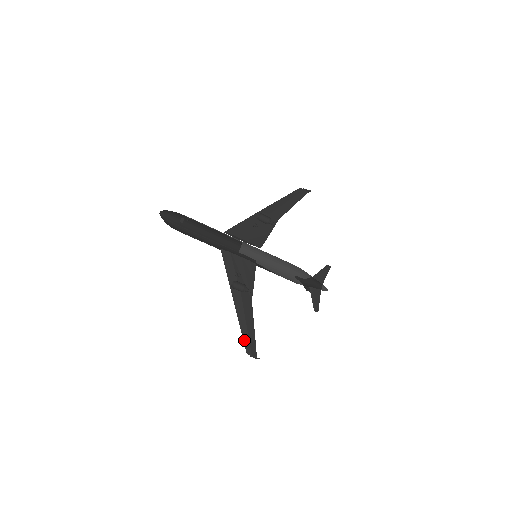
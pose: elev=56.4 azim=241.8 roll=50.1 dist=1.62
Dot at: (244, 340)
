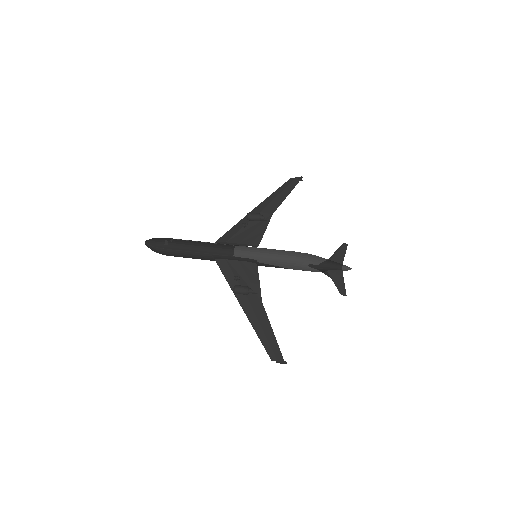
Dot at: (264, 346)
